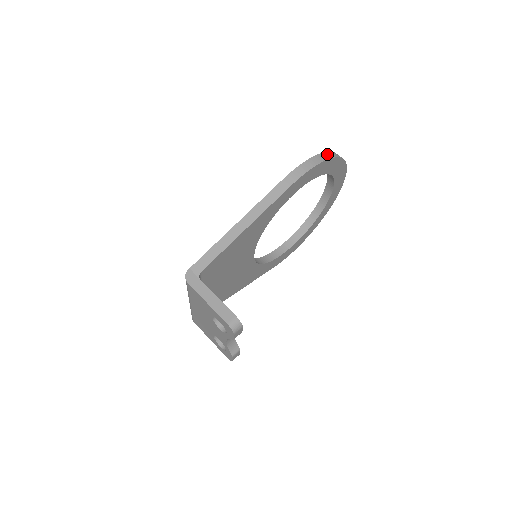
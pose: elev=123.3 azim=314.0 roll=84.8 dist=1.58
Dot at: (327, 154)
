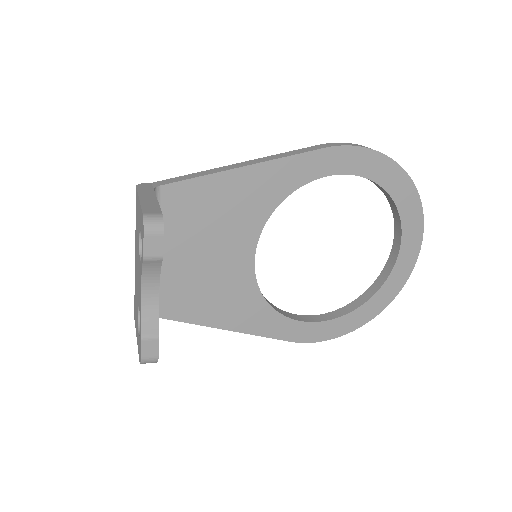
Dot at: occluded
